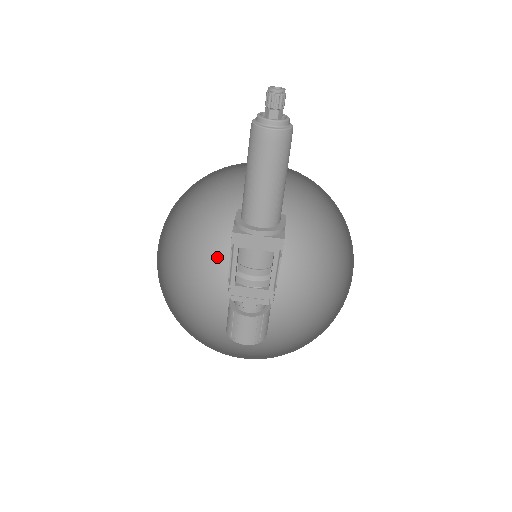
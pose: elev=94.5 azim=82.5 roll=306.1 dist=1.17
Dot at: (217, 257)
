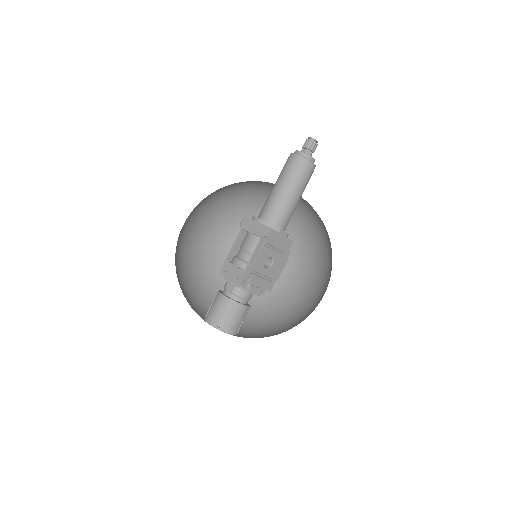
Dot at: occluded
